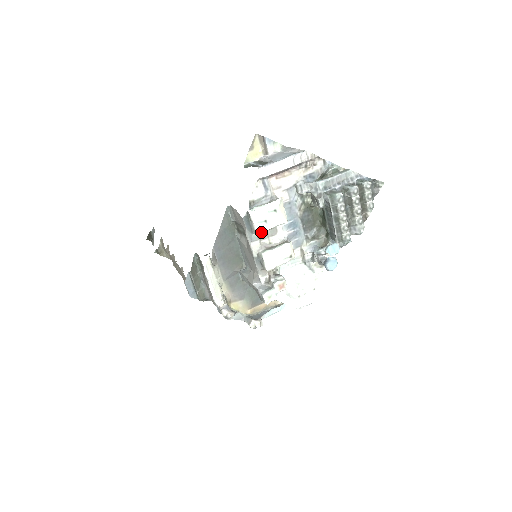
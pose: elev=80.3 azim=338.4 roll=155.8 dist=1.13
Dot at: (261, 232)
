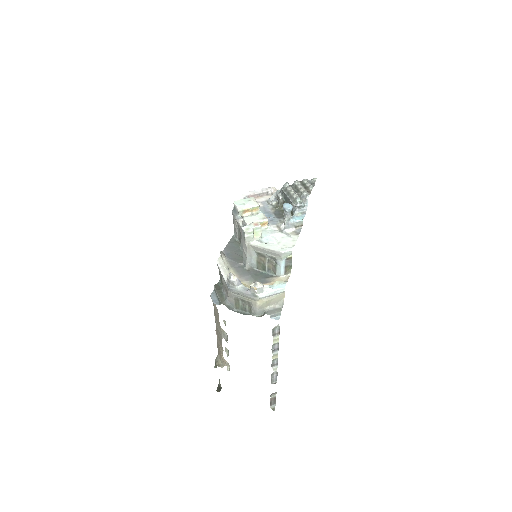
Dot at: (241, 209)
